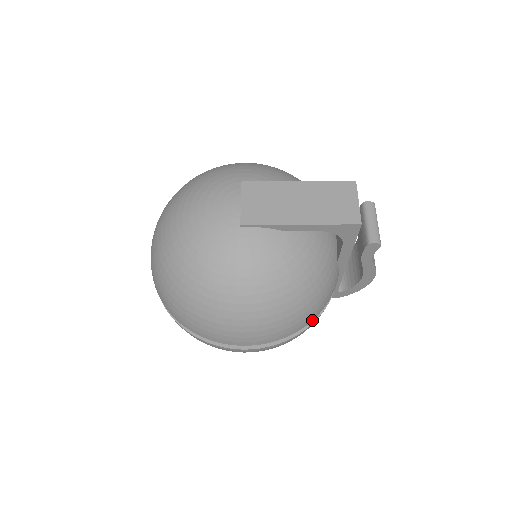
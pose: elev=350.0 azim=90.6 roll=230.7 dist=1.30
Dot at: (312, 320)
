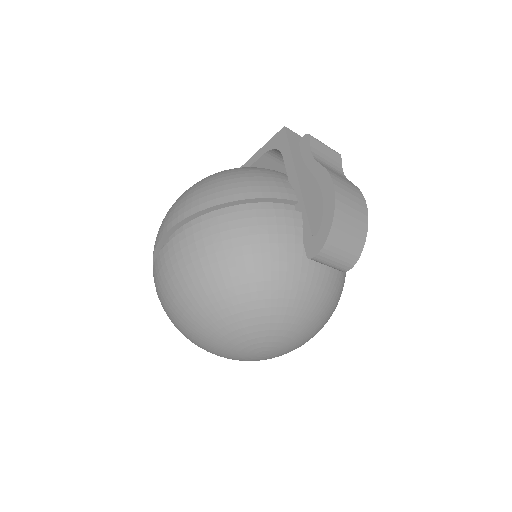
Dot at: (235, 201)
